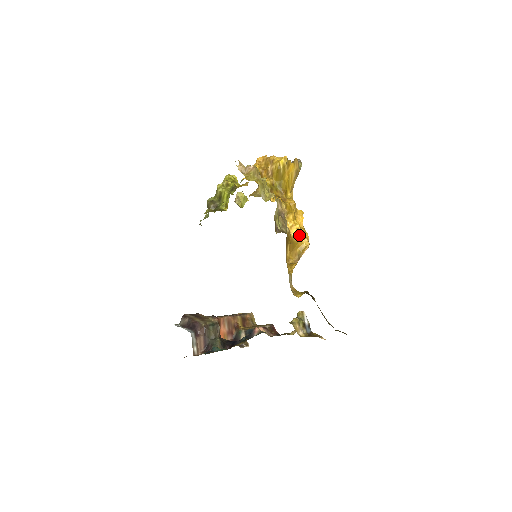
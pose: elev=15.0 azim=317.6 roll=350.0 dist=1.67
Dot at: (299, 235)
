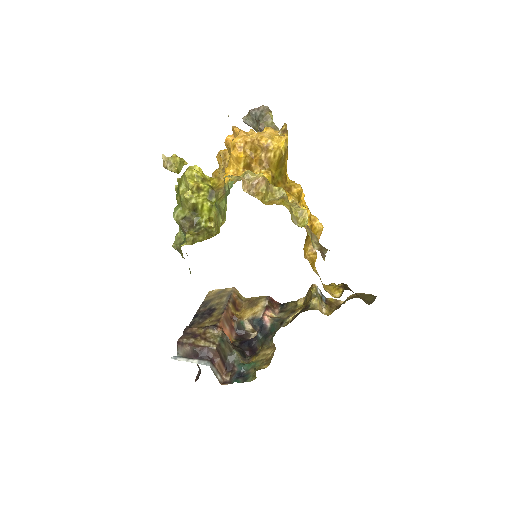
Dot at: occluded
